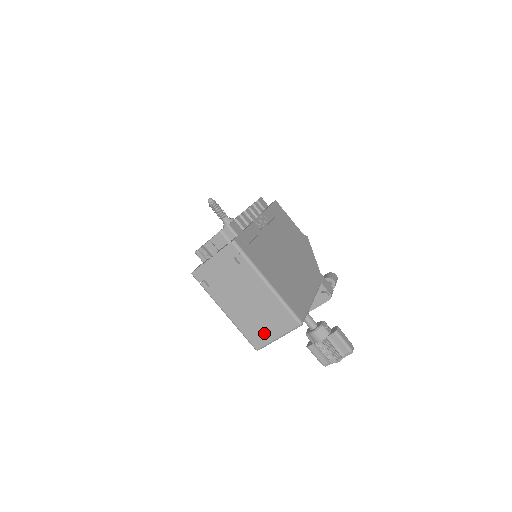
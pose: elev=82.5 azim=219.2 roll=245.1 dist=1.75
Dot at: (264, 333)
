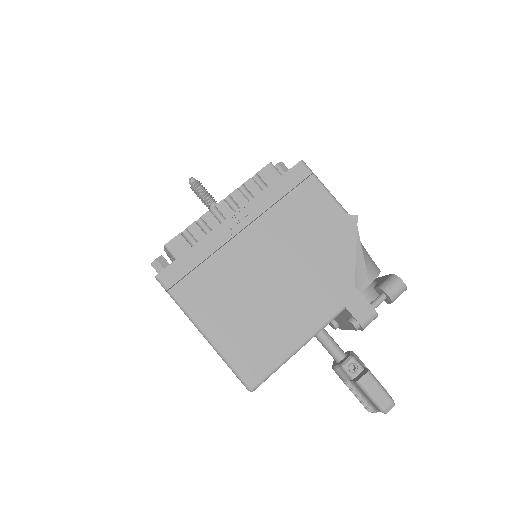
Dot at: occluded
